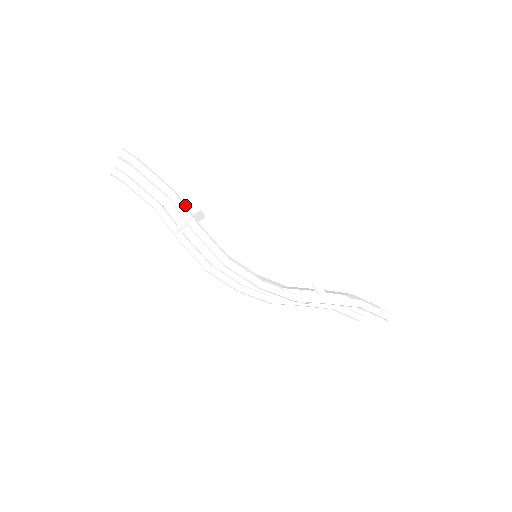
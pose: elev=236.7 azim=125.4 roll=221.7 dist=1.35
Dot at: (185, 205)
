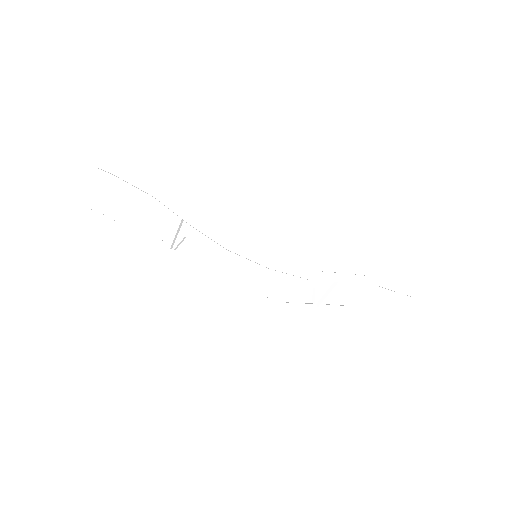
Dot at: (173, 200)
